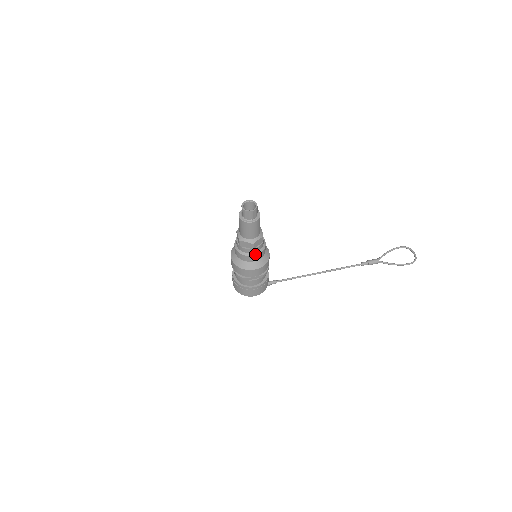
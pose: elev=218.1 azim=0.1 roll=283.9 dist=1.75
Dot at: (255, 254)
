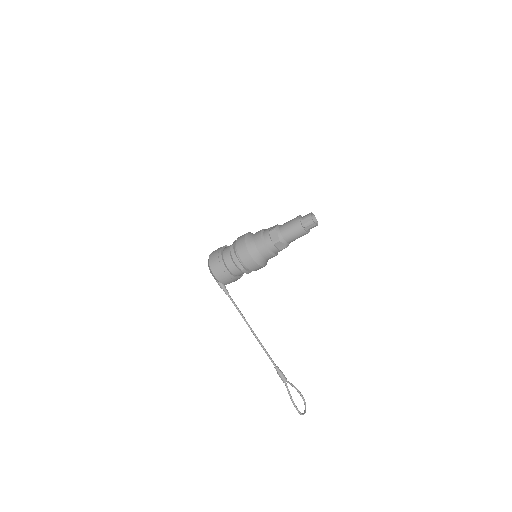
Dot at: (268, 248)
